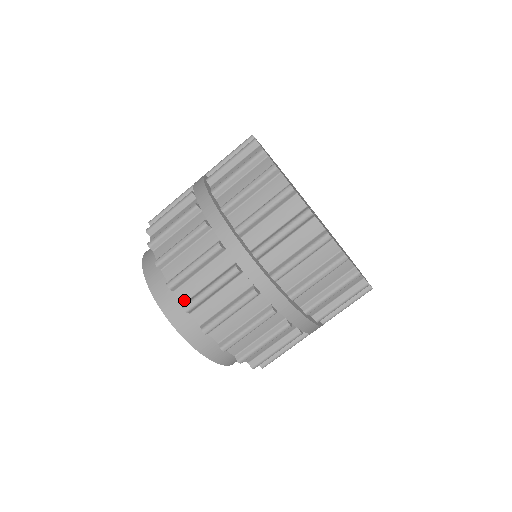
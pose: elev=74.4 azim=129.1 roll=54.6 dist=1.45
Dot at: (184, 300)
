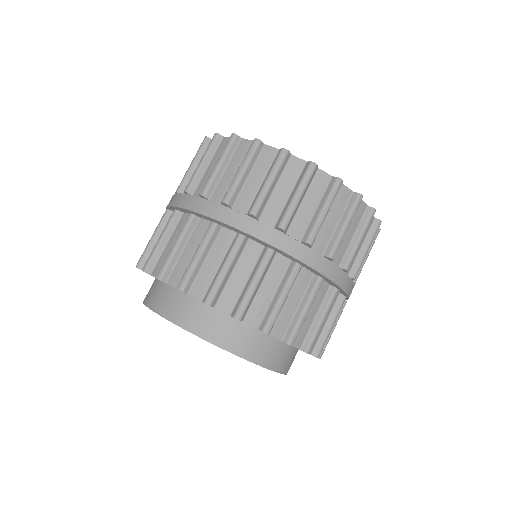
Dot at: occluded
